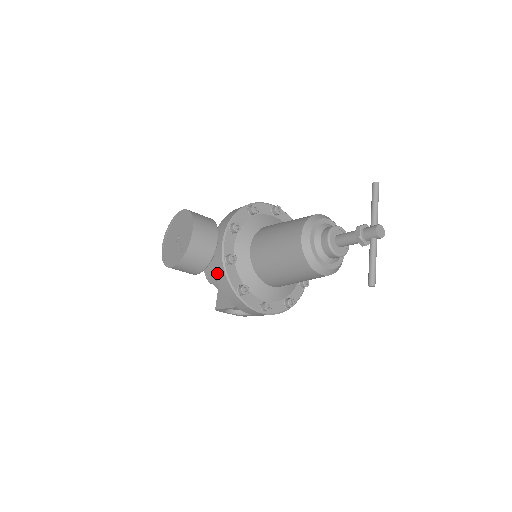
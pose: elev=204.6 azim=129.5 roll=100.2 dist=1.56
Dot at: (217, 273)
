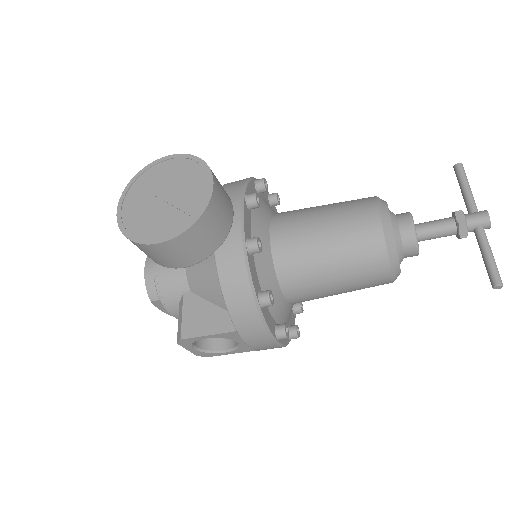
Dot at: (225, 267)
